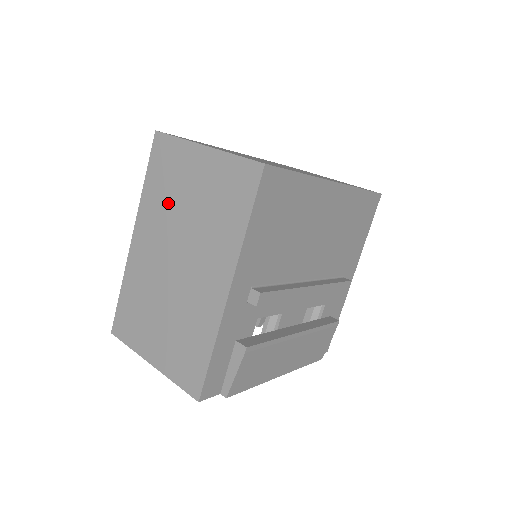
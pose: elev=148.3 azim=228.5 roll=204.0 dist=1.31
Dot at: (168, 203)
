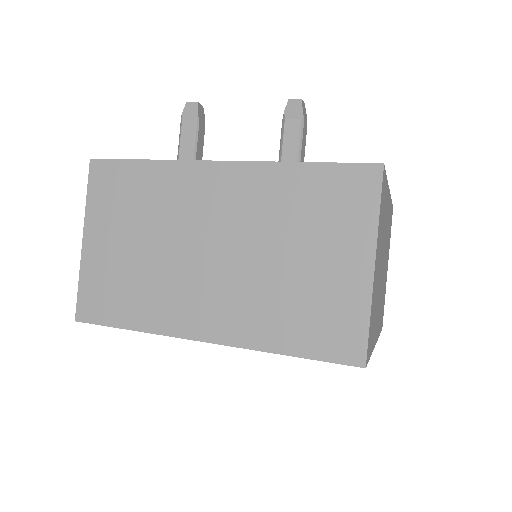
Dot at: occluded
